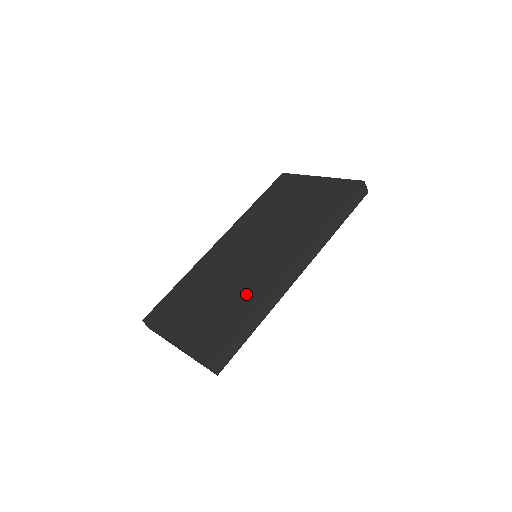
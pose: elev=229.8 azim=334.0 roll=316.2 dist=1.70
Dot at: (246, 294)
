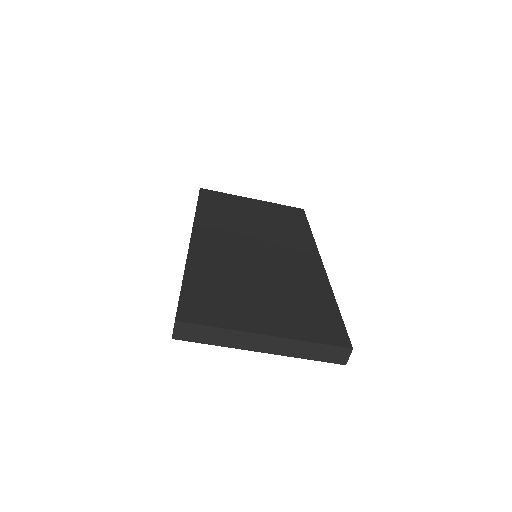
Dot at: (305, 284)
